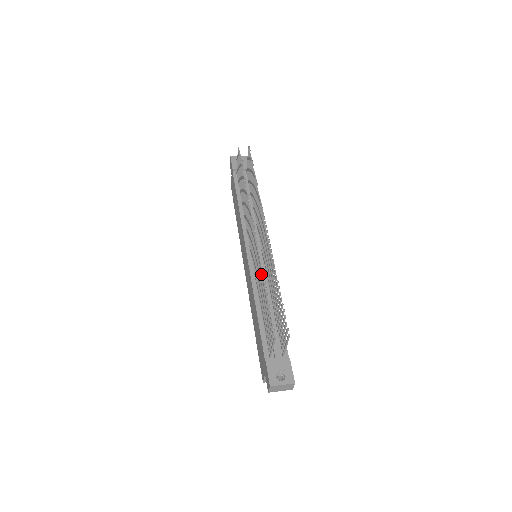
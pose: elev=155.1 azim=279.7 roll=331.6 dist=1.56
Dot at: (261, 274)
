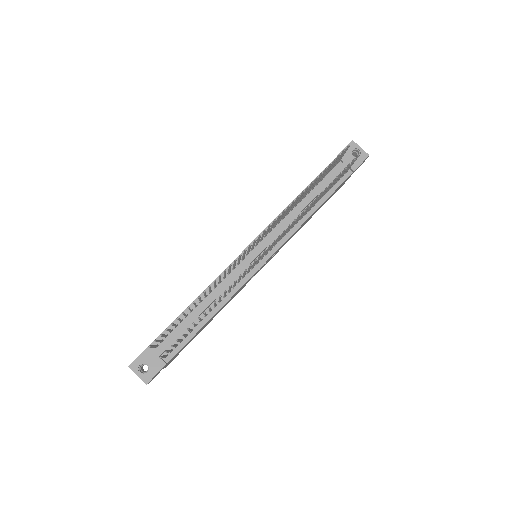
Dot at: (208, 286)
